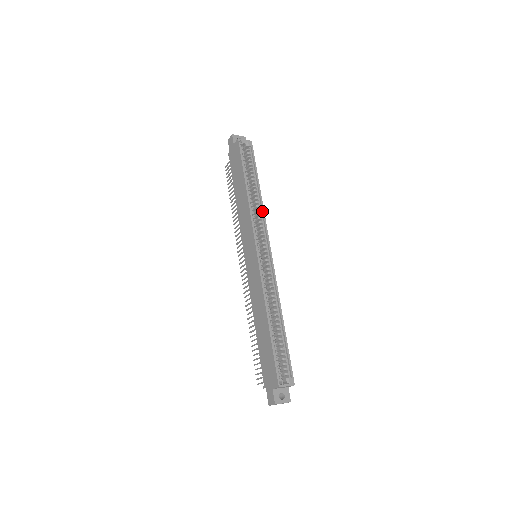
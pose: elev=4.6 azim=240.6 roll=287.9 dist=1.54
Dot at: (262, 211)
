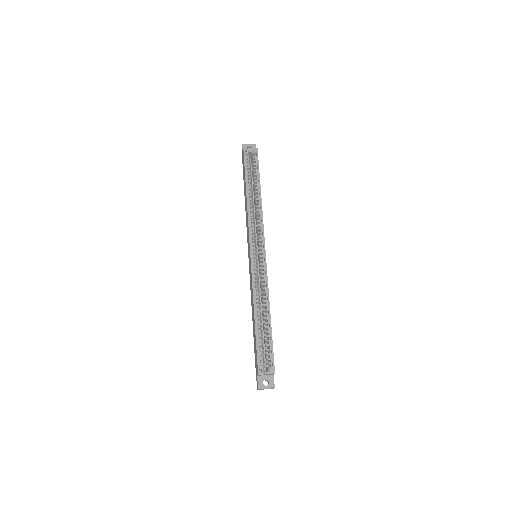
Dot at: (261, 214)
